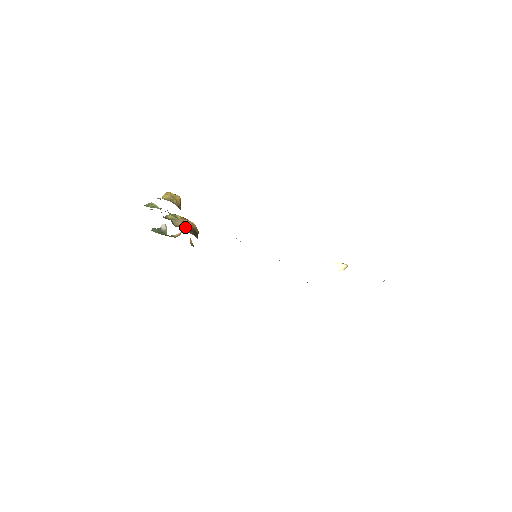
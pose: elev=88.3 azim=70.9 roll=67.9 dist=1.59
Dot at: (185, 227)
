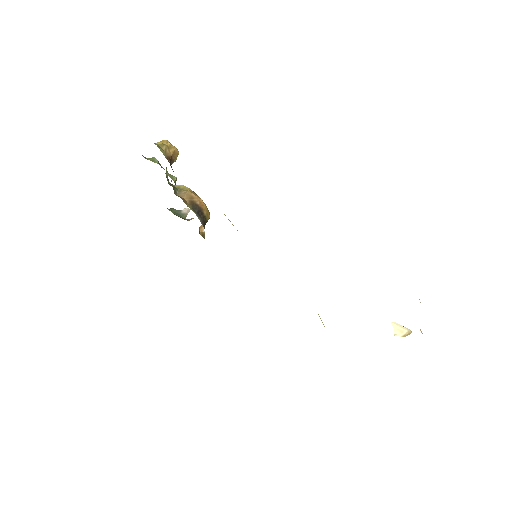
Dot at: (189, 201)
